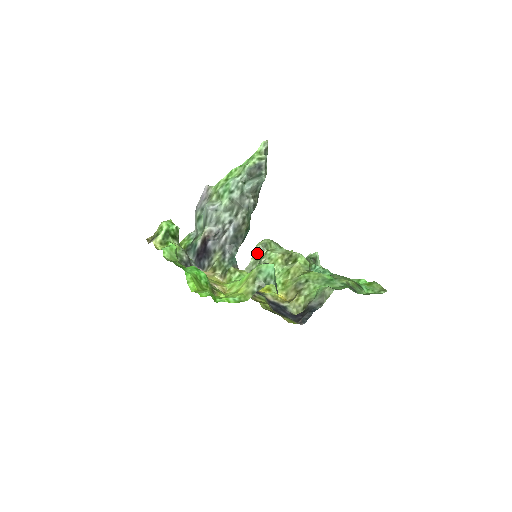
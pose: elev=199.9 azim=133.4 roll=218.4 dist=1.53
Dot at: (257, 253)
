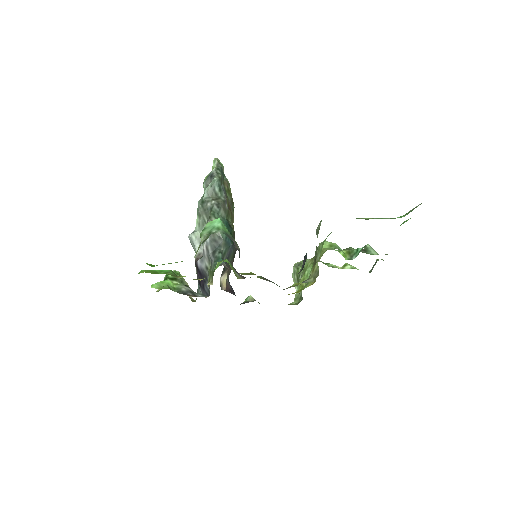
Dot at: (295, 277)
